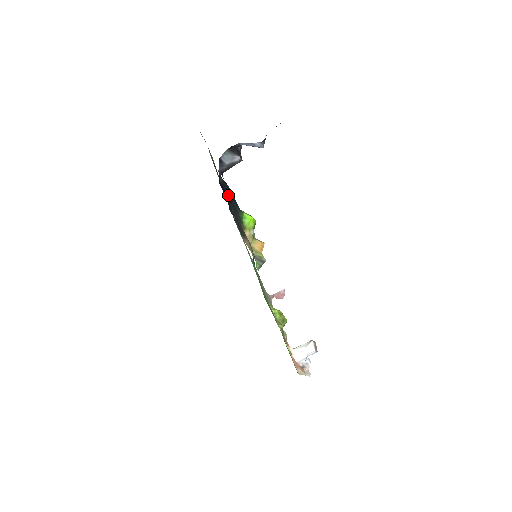
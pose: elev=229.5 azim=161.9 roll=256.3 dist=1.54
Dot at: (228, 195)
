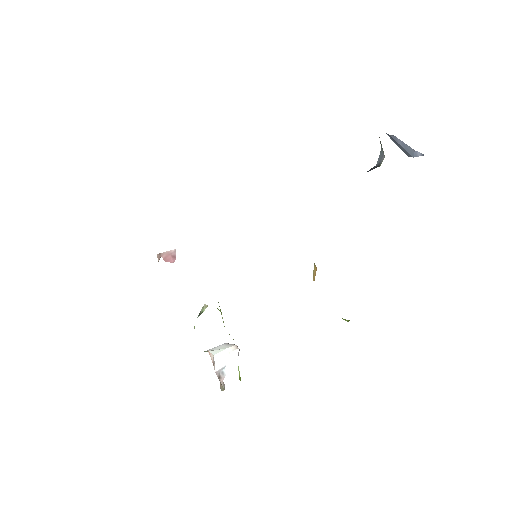
Dot at: occluded
